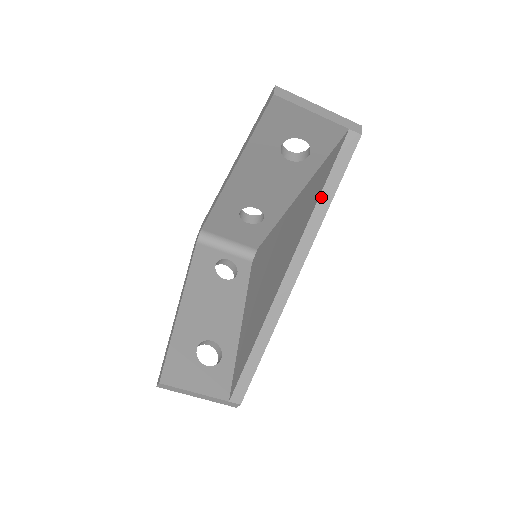
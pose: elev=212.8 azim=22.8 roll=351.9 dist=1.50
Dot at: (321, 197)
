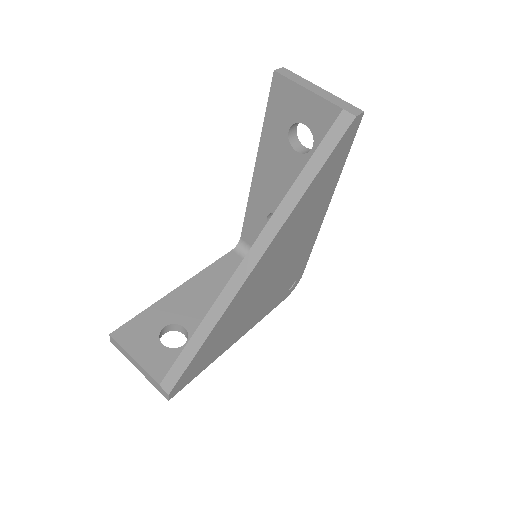
Dot at: (300, 178)
